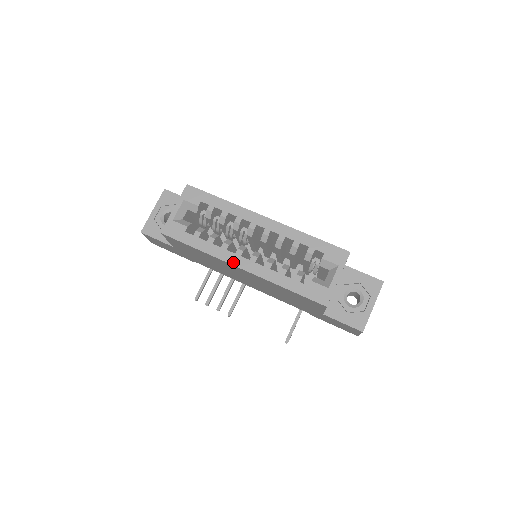
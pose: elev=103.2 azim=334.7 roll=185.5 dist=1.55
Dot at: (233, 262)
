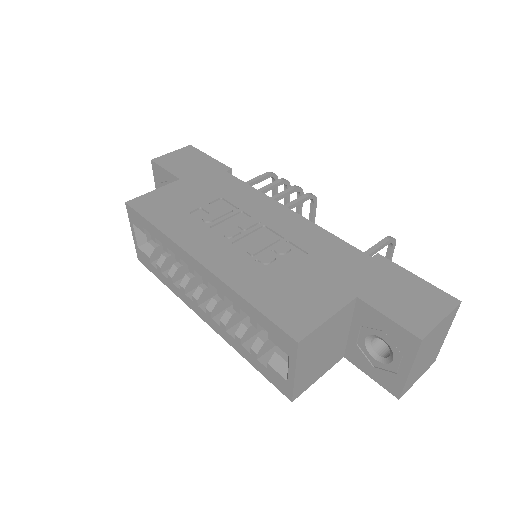
Dot at: (195, 311)
